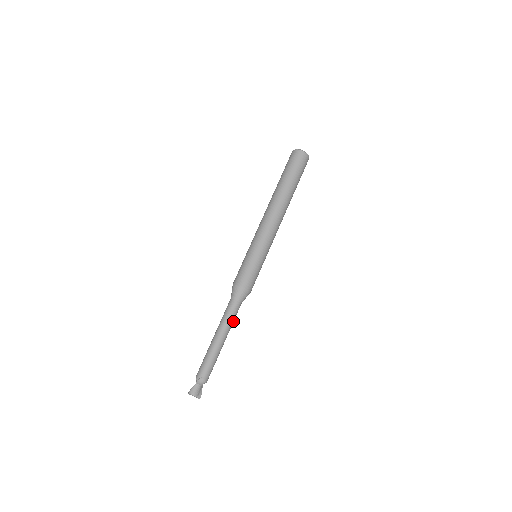
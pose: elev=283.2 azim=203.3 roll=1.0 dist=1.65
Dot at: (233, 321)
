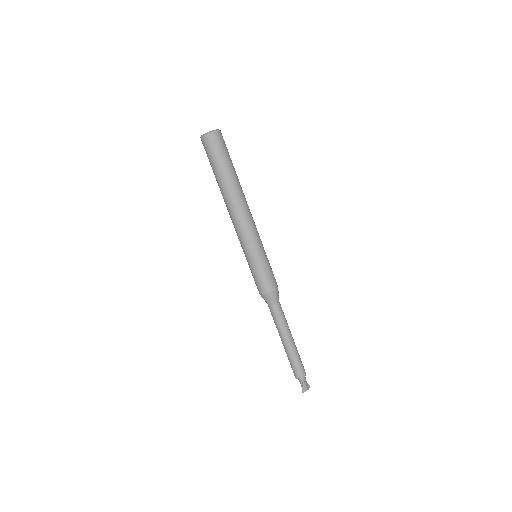
Dot at: (285, 318)
